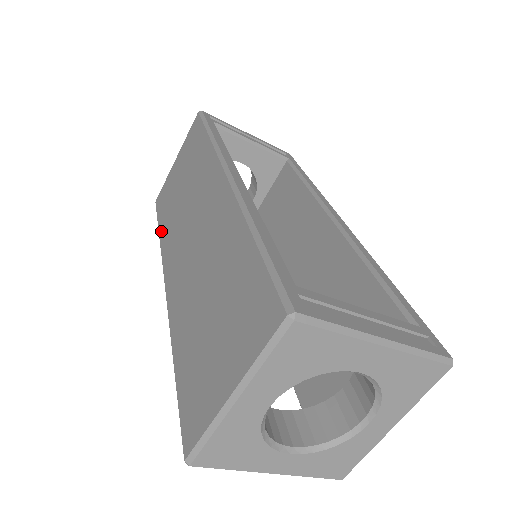
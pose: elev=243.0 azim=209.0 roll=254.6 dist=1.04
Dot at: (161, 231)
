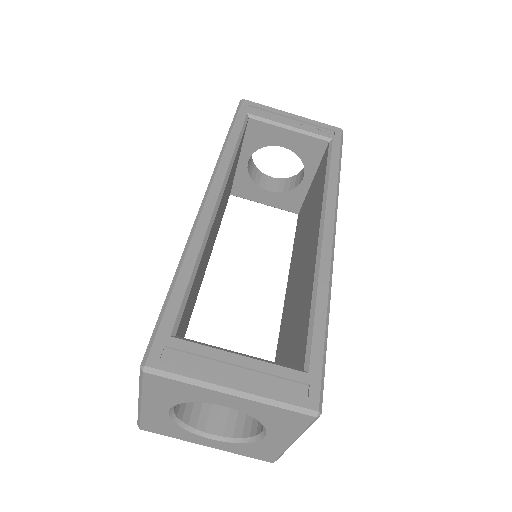
Dot at: occluded
